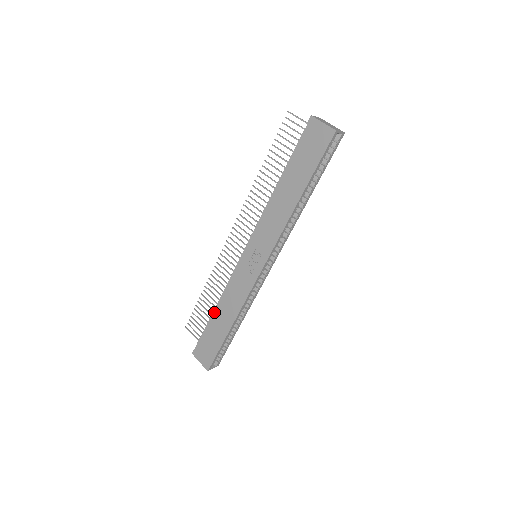
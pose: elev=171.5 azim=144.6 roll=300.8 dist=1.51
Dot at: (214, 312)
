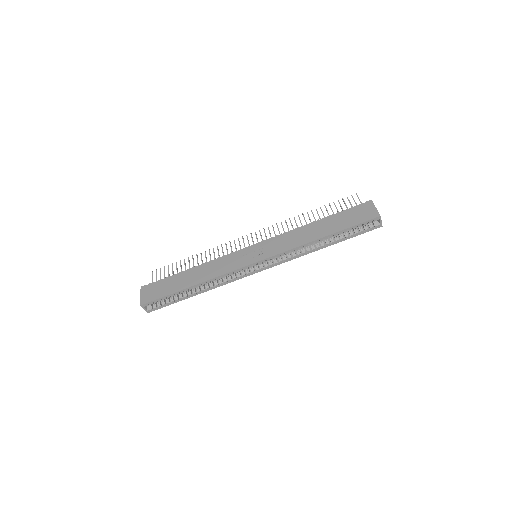
Dot at: (189, 269)
